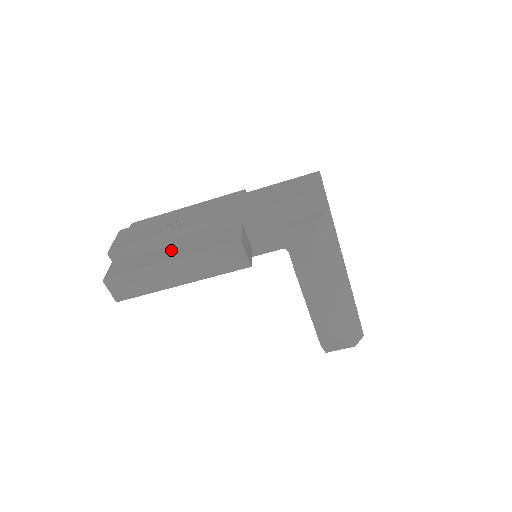
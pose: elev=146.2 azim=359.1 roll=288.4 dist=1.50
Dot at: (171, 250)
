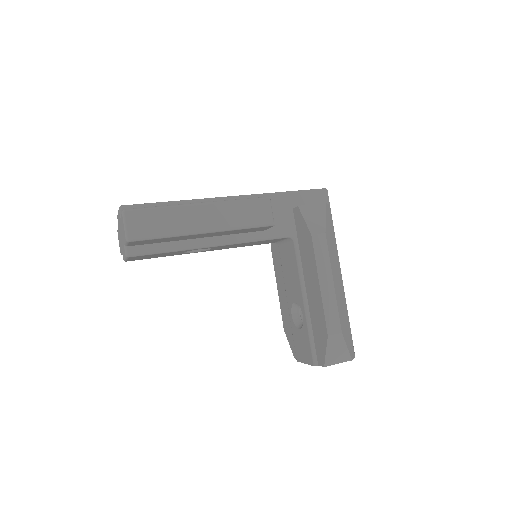
Dot at: occluded
